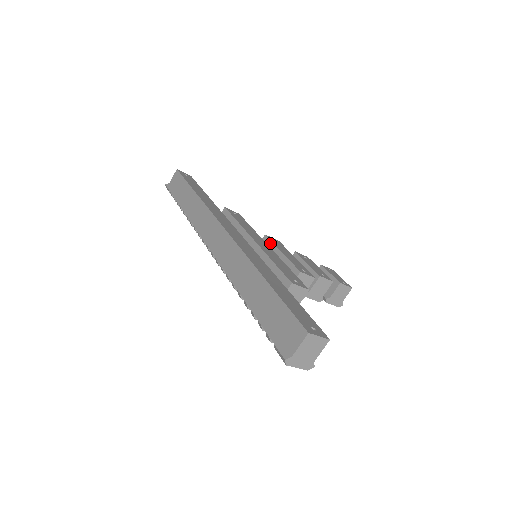
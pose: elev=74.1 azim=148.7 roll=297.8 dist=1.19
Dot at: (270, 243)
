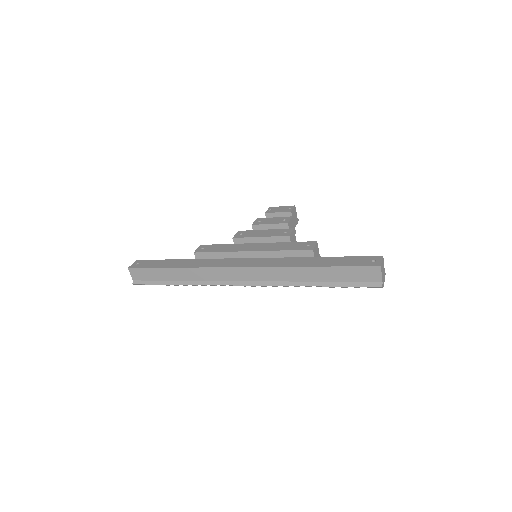
Dot at: (244, 239)
